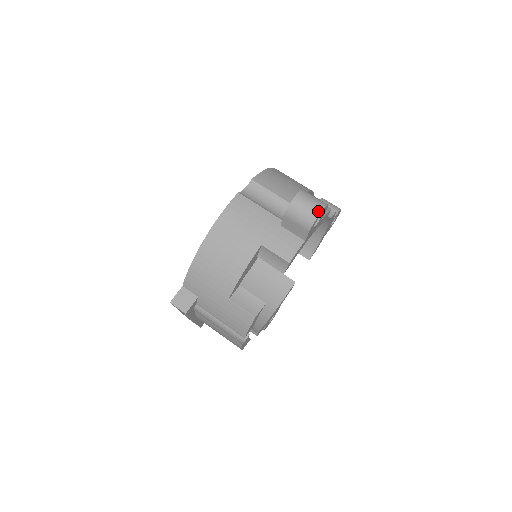
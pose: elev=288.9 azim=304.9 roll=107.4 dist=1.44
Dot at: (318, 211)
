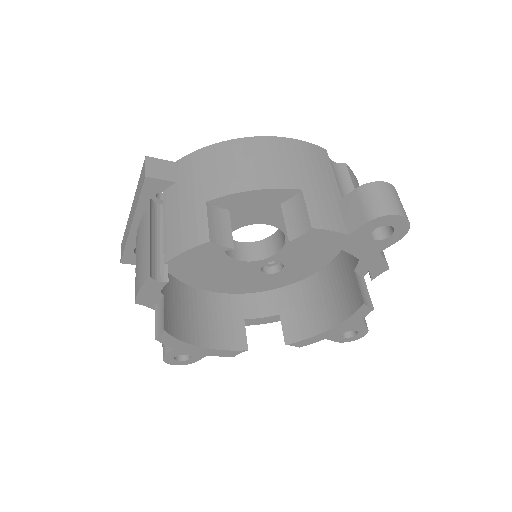
Dot at: (399, 212)
